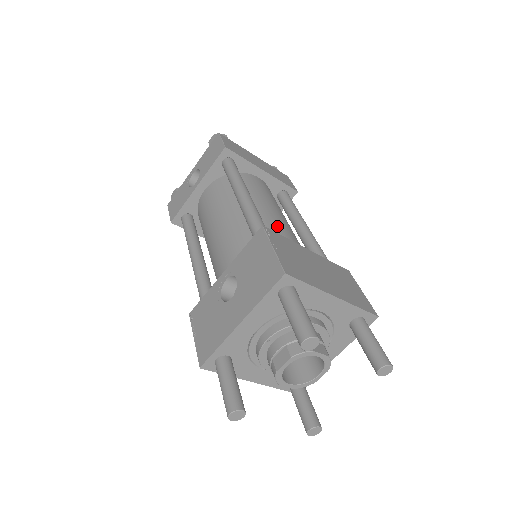
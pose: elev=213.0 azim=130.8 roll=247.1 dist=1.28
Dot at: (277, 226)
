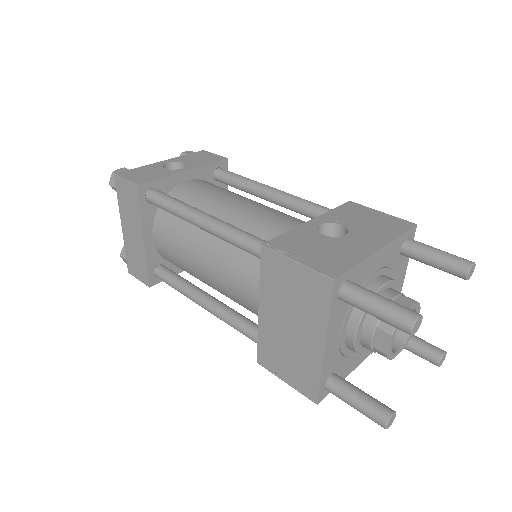
Dot at: occluded
